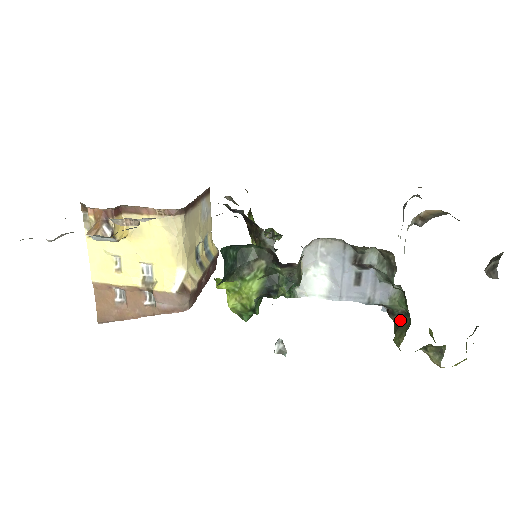
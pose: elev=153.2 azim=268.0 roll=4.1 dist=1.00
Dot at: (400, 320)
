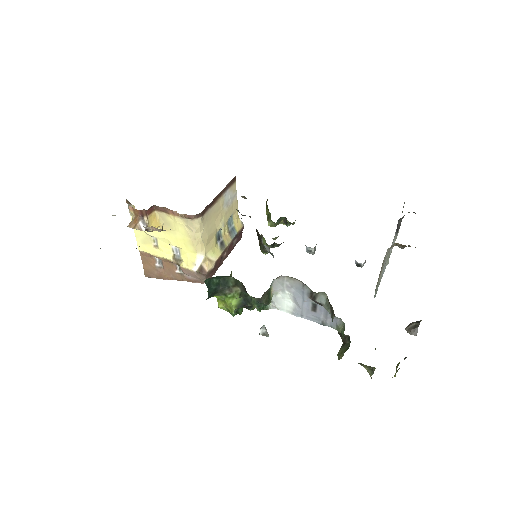
Dot at: (345, 341)
